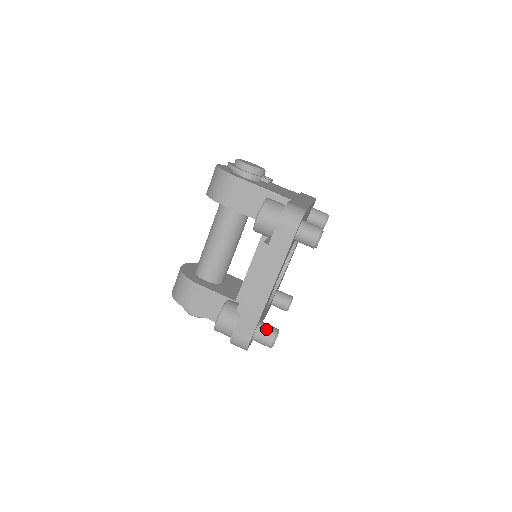
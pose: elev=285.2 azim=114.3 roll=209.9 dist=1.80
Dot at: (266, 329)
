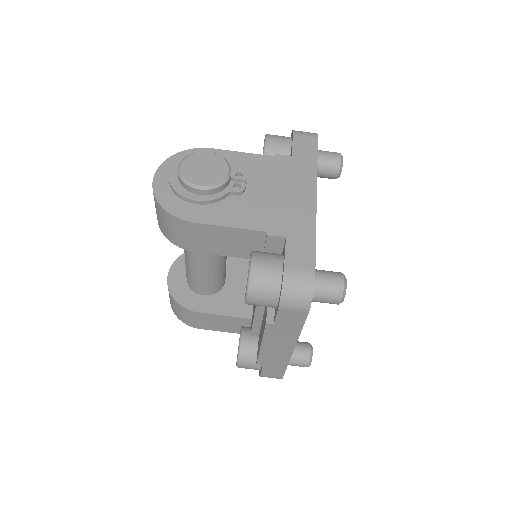
Dot at: (296, 356)
